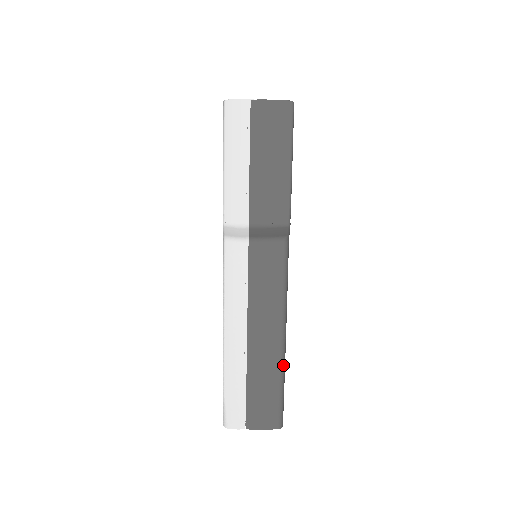
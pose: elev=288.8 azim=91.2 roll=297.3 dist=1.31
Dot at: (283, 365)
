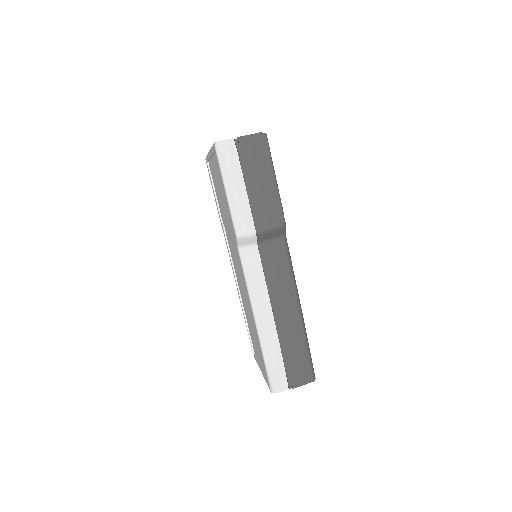
Dot at: (305, 331)
